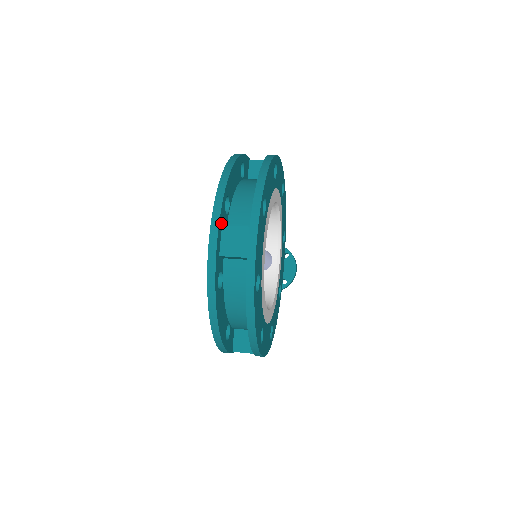
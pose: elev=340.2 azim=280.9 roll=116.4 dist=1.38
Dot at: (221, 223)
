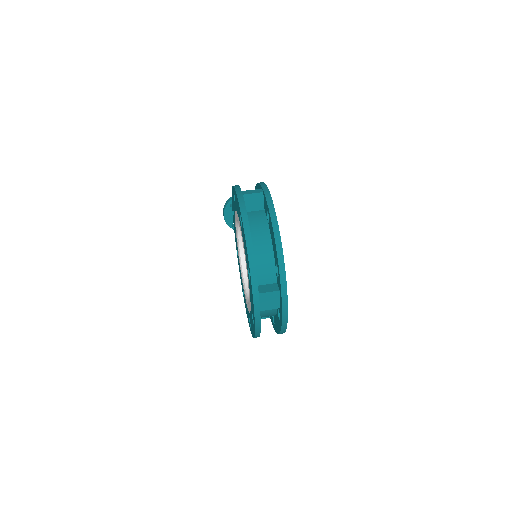
Dot at: occluded
